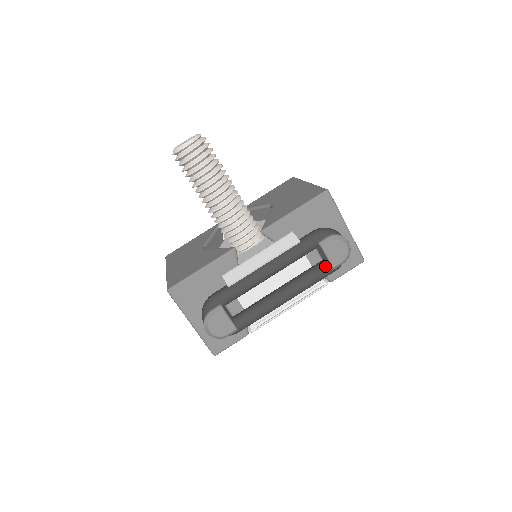
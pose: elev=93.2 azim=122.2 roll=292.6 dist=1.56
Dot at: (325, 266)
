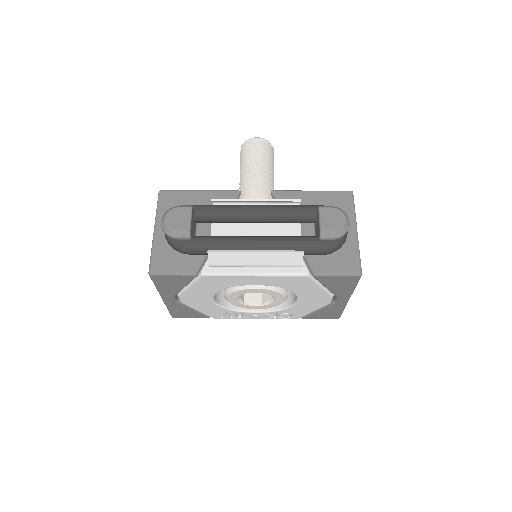
Dot at: (314, 237)
